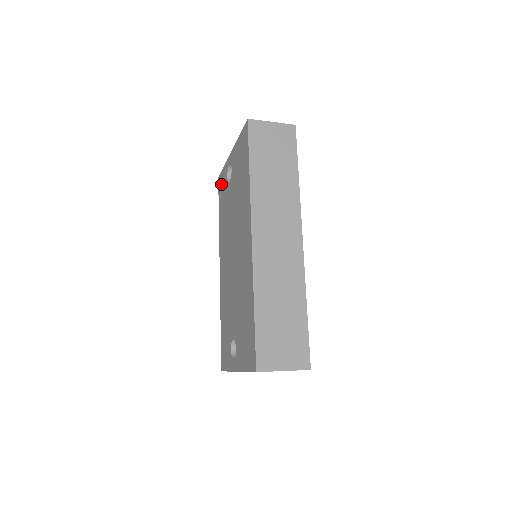
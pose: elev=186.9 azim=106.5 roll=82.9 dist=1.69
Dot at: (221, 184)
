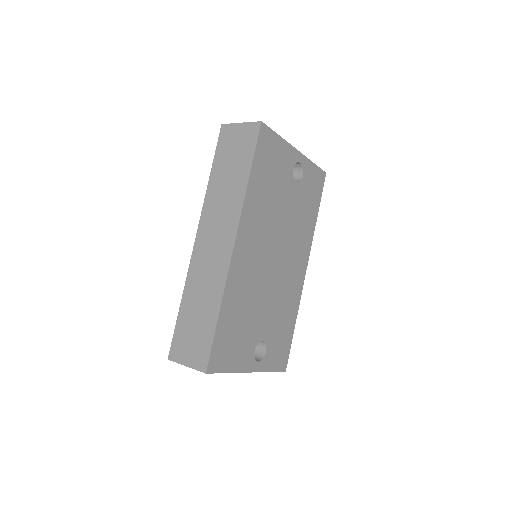
Dot at: occluded
